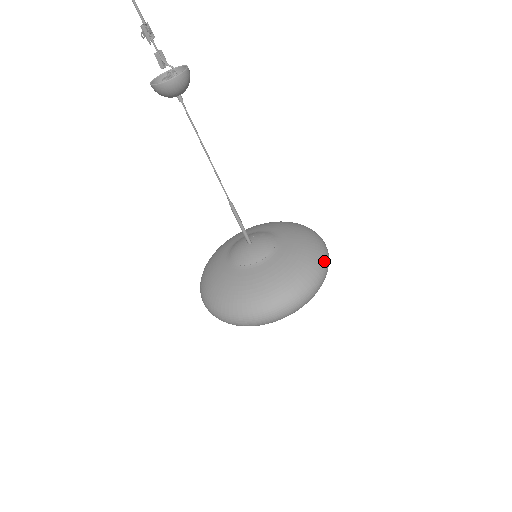
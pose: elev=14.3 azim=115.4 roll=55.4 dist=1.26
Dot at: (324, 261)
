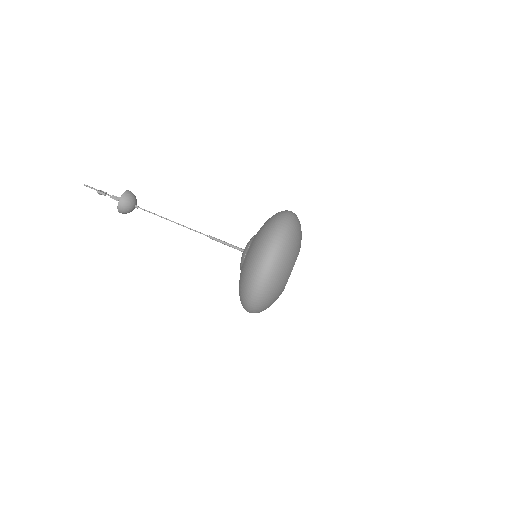
Dot at: (285, 212)
